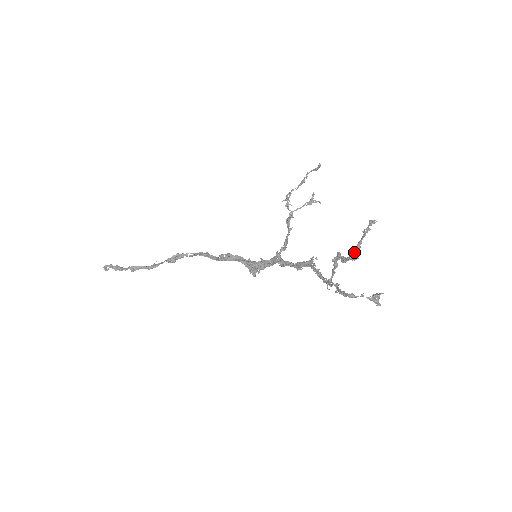
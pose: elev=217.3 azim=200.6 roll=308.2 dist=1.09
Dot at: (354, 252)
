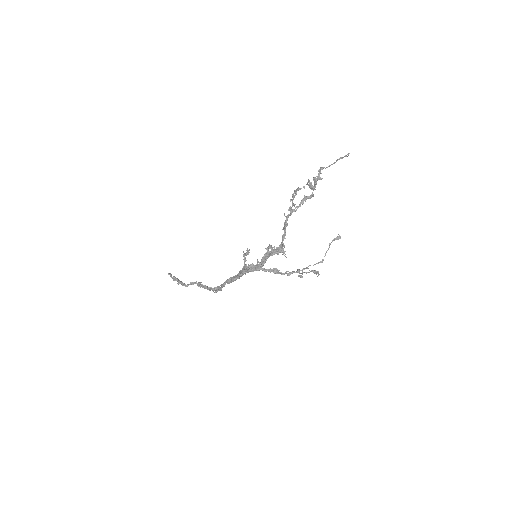
Dot at: occluded
